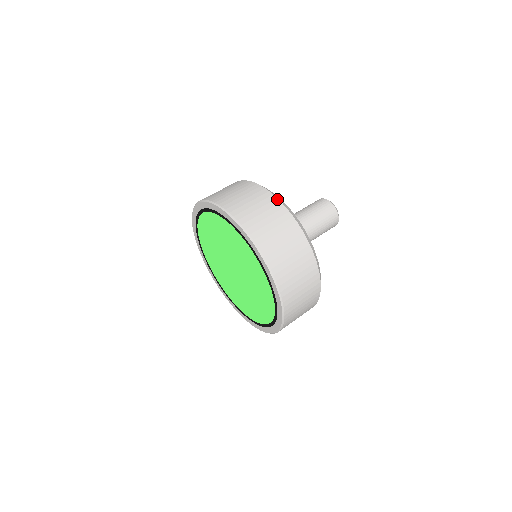
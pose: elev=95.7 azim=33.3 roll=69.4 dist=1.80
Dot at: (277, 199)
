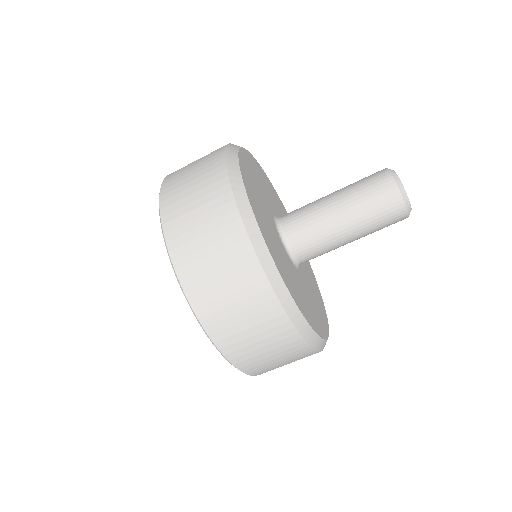
Dot at: (224, 151)
